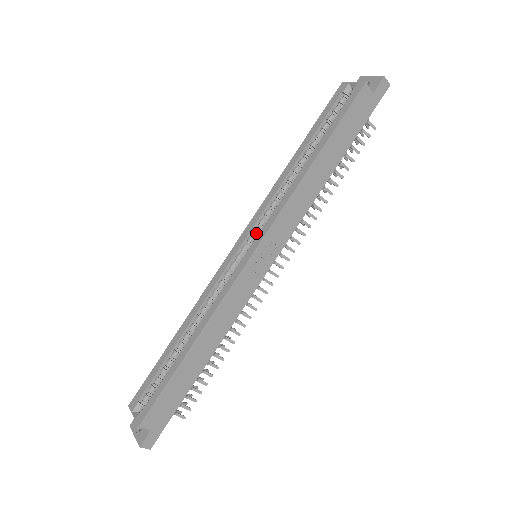
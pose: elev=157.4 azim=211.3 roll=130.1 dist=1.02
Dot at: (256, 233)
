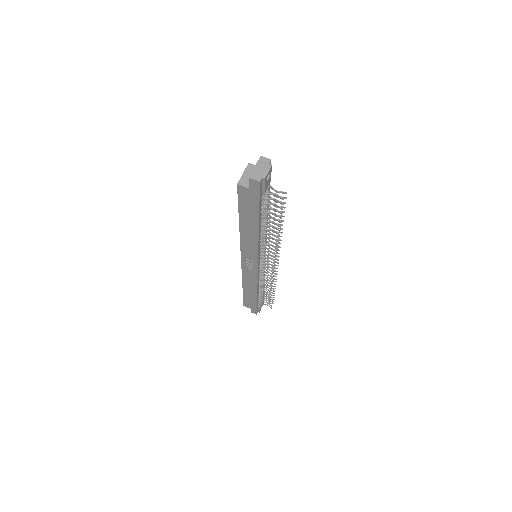
Dot at: occluded
